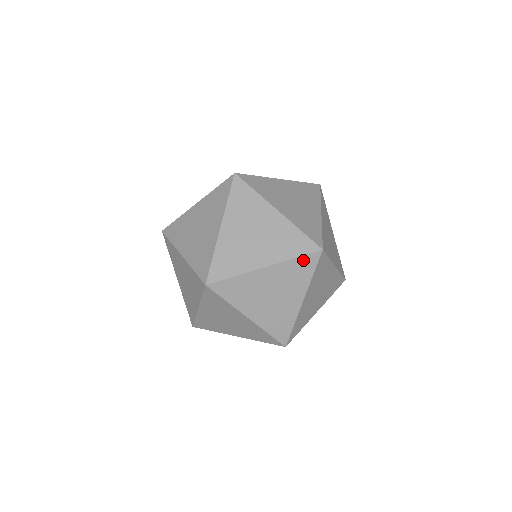
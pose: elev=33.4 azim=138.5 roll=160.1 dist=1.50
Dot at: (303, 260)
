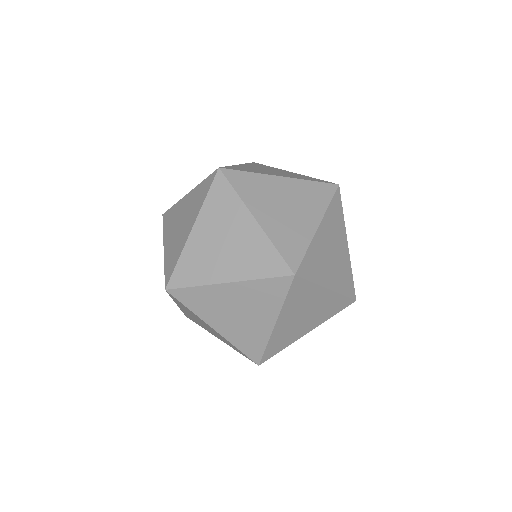
Dot at: (338, 311)
